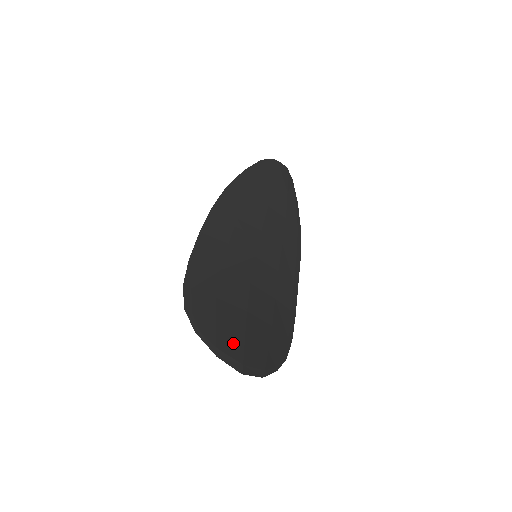
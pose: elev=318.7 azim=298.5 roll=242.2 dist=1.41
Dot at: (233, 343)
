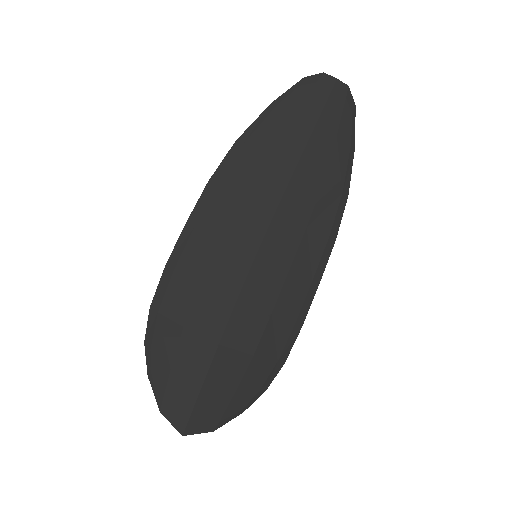
Dot at: (184, 394)
